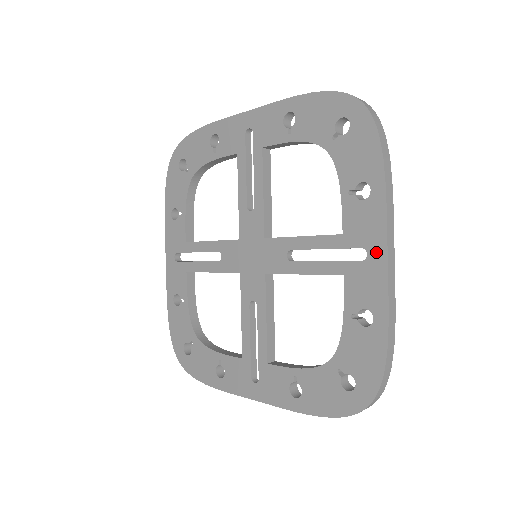
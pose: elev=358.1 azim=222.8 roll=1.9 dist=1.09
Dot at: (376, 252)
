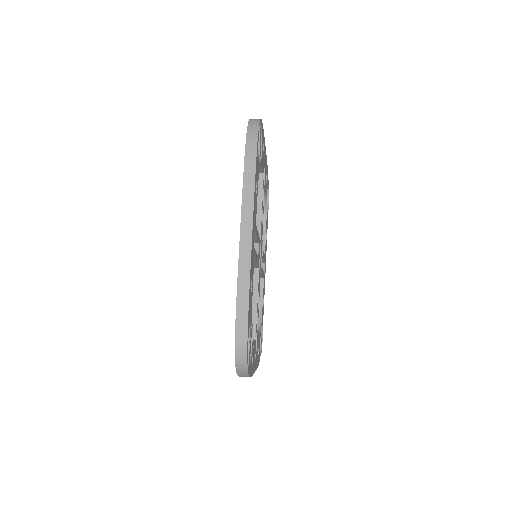
Dot at: occluded
